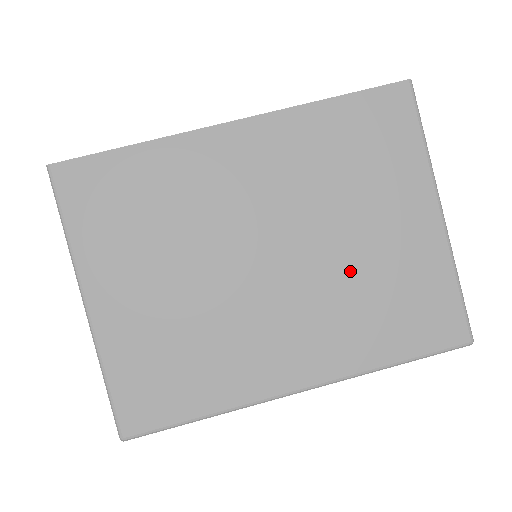
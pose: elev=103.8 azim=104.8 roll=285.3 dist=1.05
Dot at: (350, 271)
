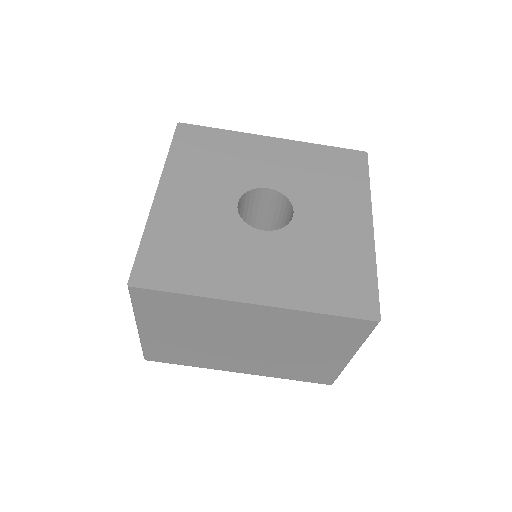
Dot at: (287, 358)
